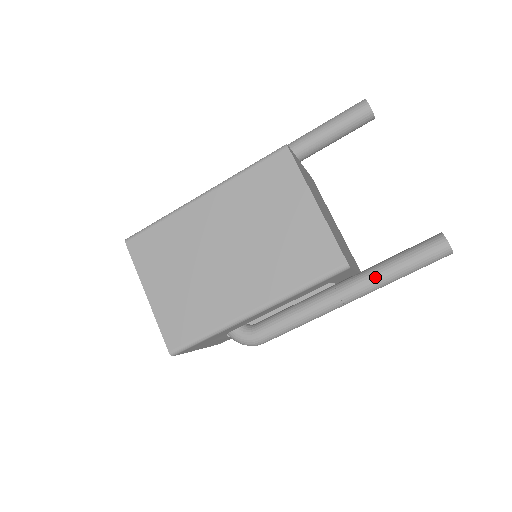
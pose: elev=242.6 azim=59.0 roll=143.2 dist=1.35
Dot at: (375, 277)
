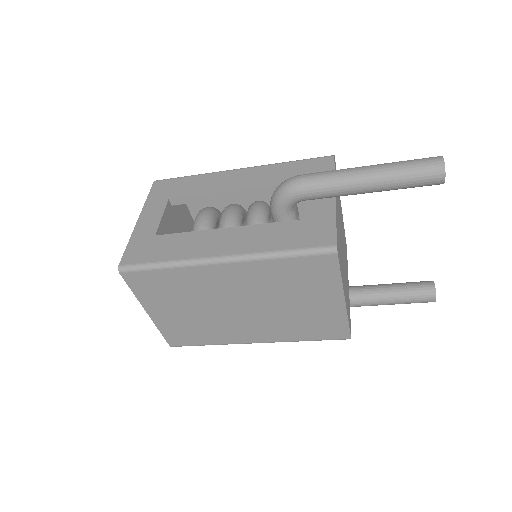
Dot at: (363, 304)
